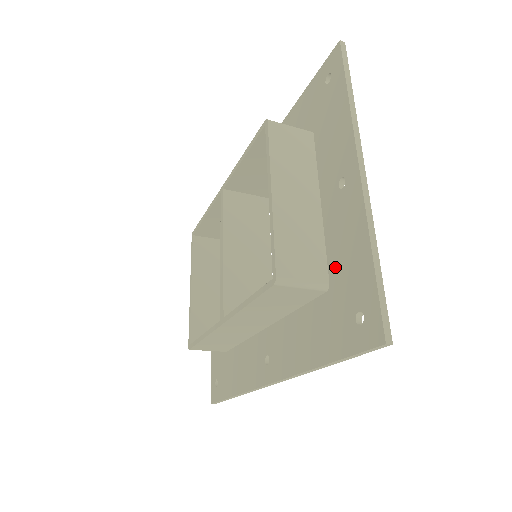
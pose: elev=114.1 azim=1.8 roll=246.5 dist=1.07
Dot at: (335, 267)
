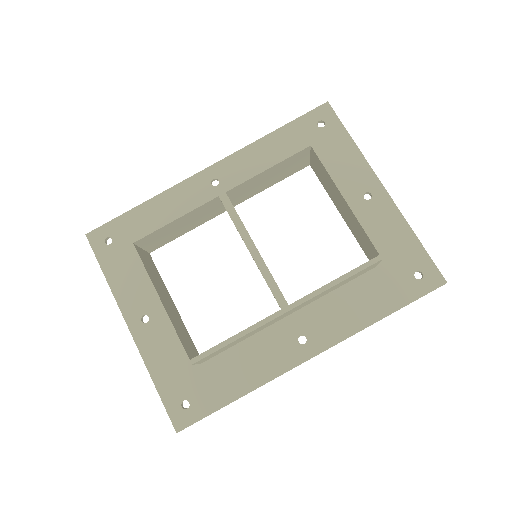
Dot at: occluded
